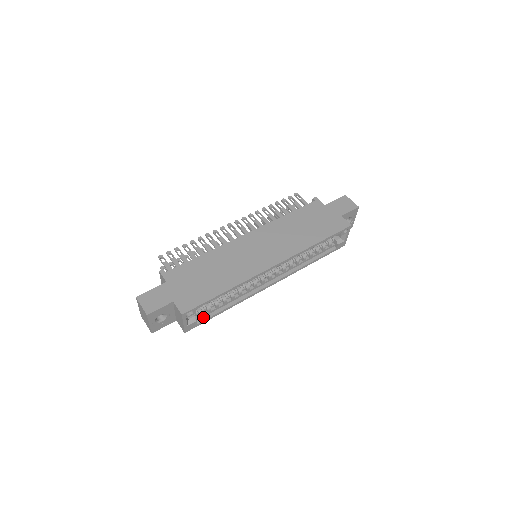
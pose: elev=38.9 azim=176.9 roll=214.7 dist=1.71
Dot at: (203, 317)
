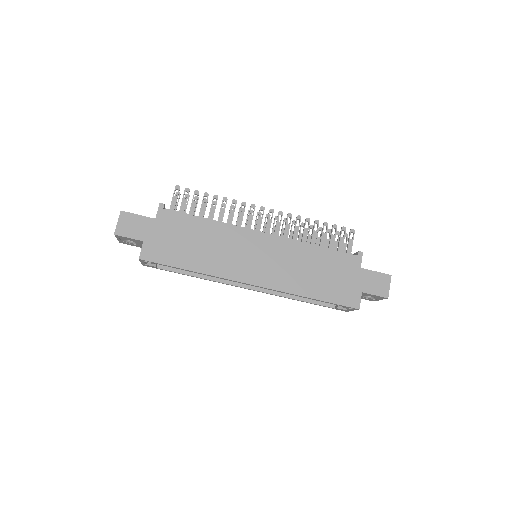
Dot at: (167, 266)
